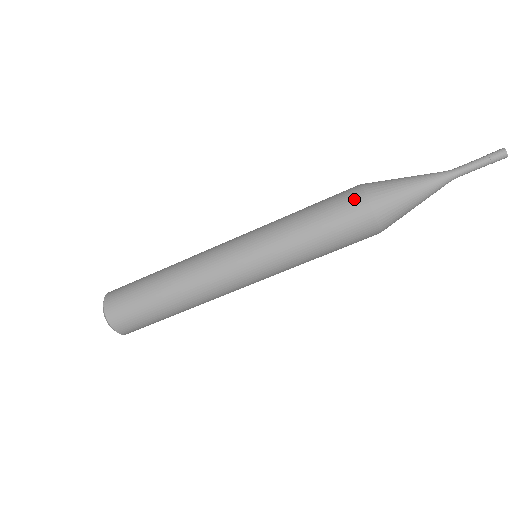
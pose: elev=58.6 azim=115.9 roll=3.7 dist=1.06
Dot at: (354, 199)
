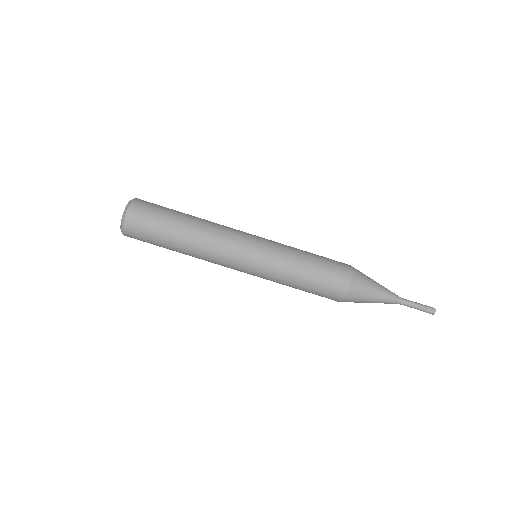
Dot at: (344, 268)
